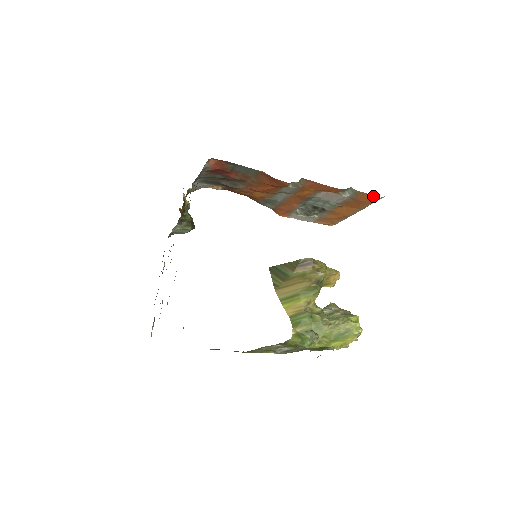
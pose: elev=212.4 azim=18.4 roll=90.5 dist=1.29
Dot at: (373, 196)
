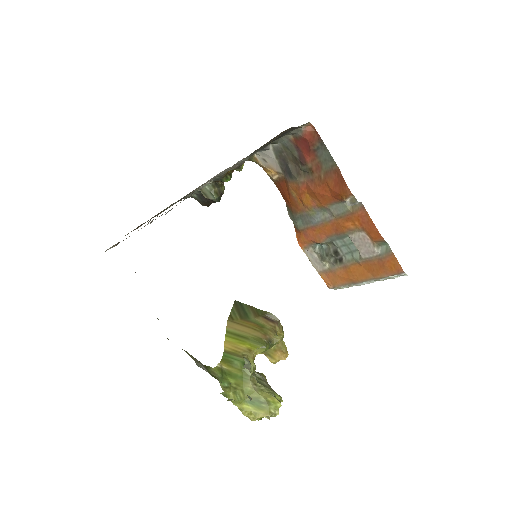
Dot at: (399, 266)
